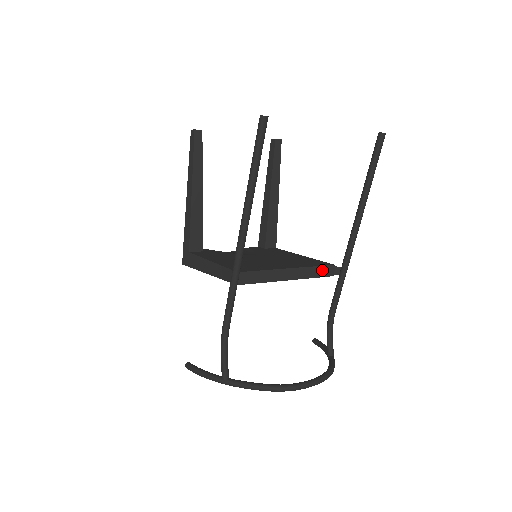
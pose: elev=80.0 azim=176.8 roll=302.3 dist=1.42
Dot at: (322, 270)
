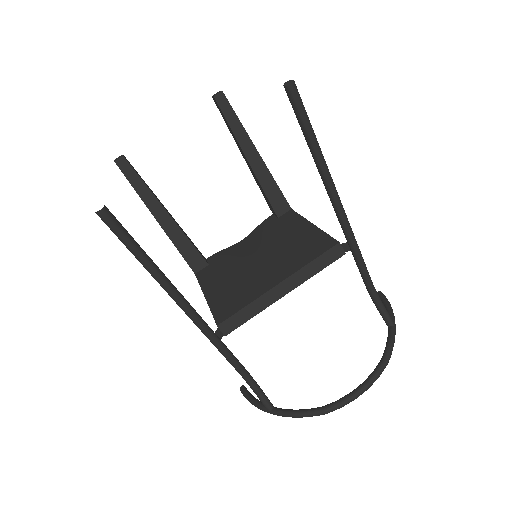
Dot at: (324, 258)
